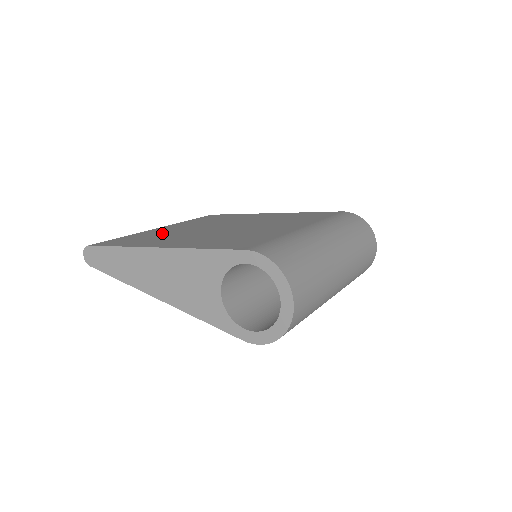
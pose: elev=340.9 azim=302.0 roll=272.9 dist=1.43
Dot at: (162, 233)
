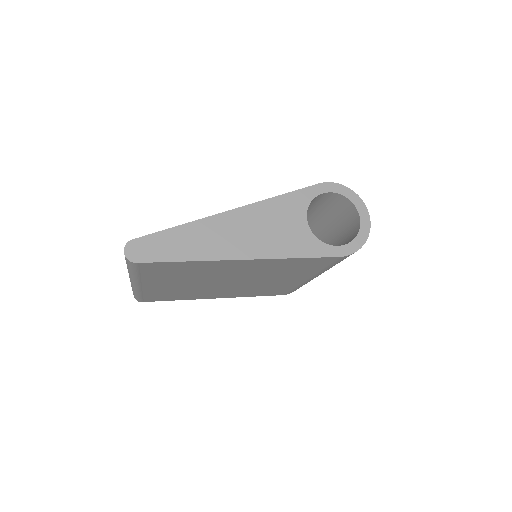
Dot at: occluded
